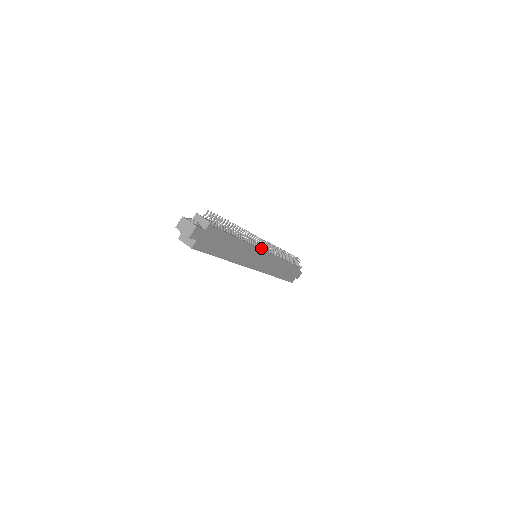
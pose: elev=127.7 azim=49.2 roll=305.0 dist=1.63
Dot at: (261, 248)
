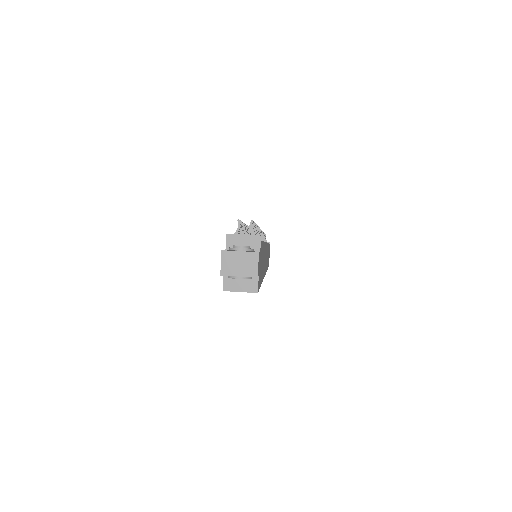
Dot at: occluded
